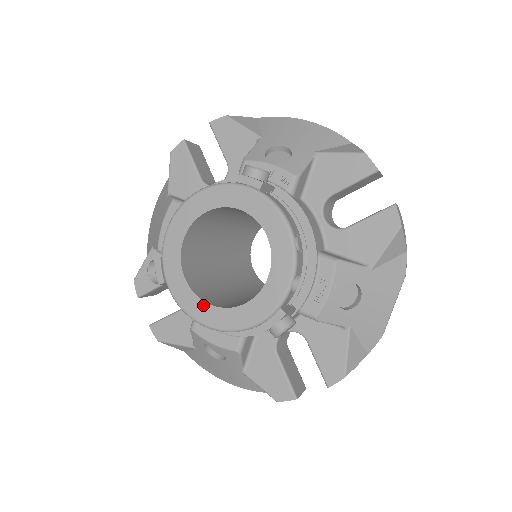
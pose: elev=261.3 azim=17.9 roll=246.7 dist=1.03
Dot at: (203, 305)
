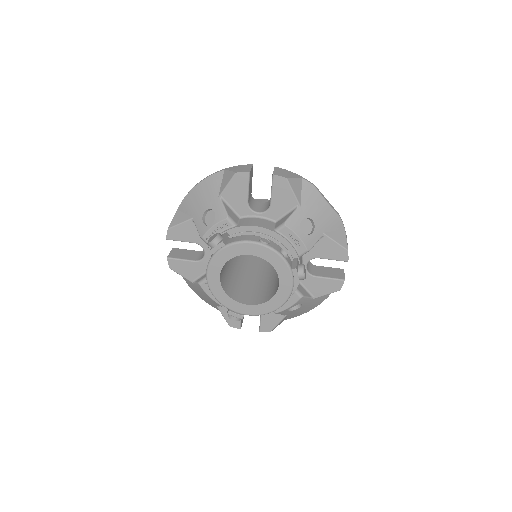
Dot at: (267, 304)
